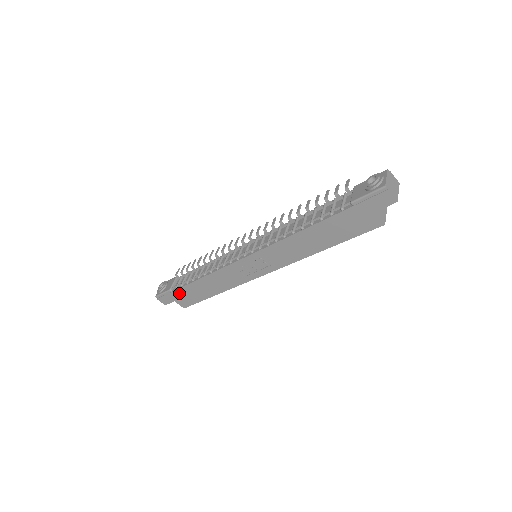
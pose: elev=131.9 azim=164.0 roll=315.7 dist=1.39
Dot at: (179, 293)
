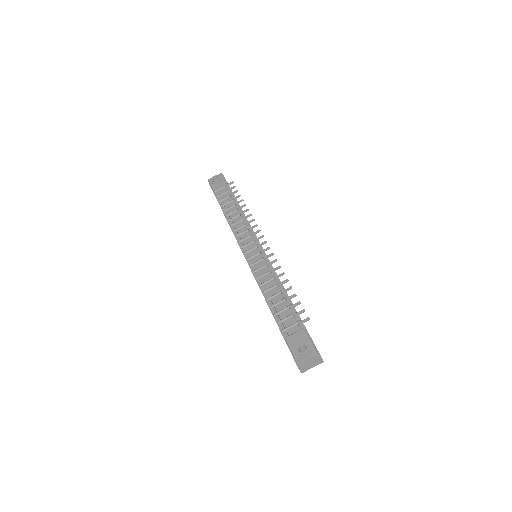
Dot at: occluded
